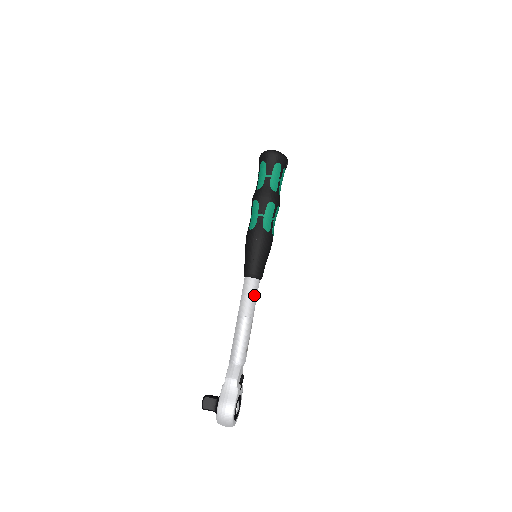
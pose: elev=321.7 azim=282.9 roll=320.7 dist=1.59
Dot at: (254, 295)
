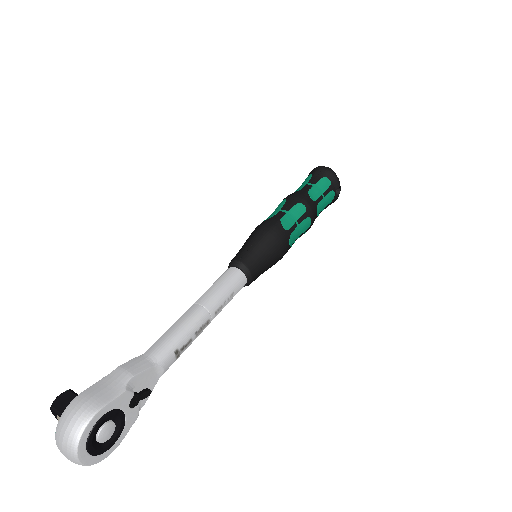
Dot at: (229, 288)
